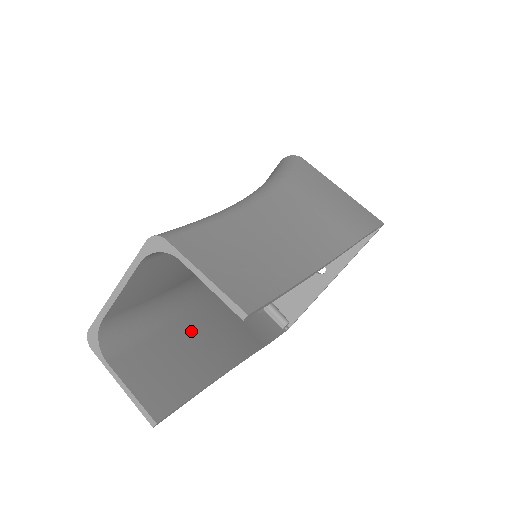
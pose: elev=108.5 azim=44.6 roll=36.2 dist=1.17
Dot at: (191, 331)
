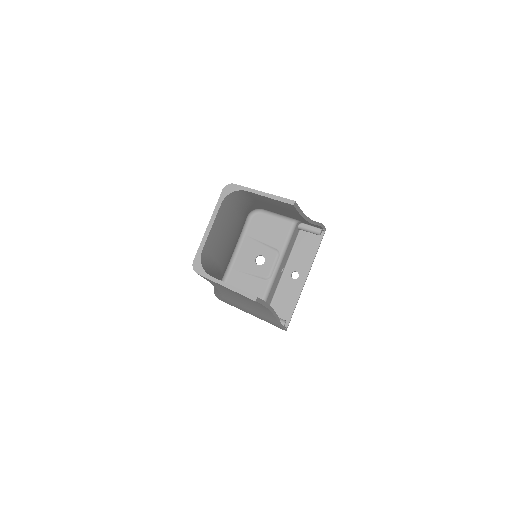
Dot at: occluded
